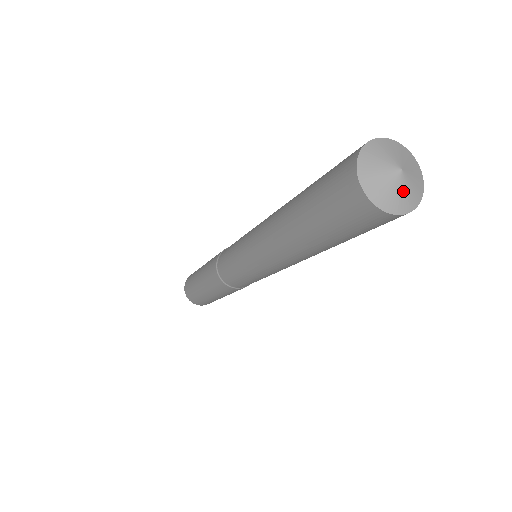
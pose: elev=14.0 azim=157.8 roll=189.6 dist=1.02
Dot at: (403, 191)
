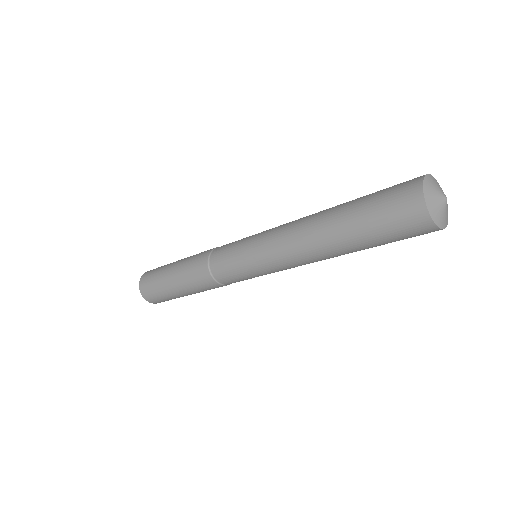
Dot at: (446, 212)
